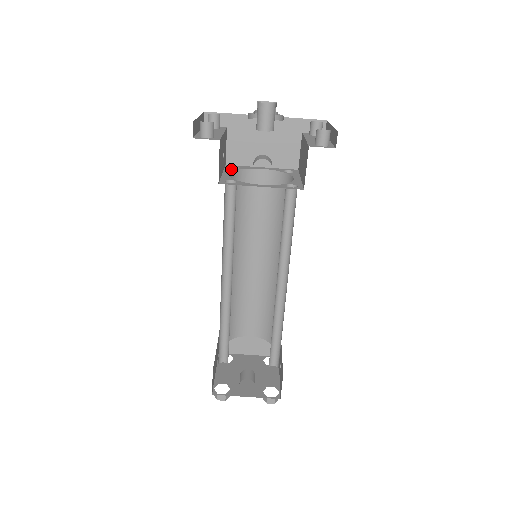
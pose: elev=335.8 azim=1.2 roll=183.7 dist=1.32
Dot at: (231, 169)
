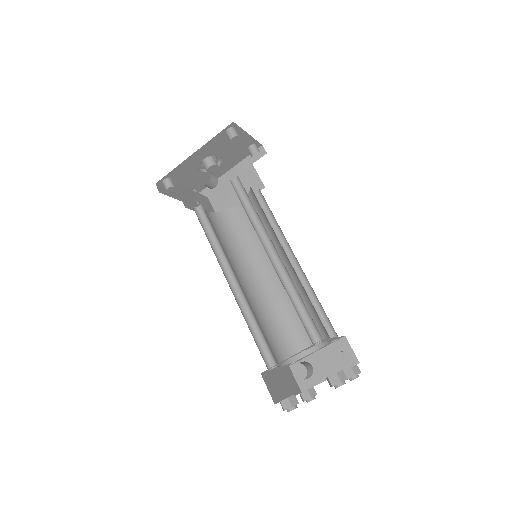
Dot at: occluded
